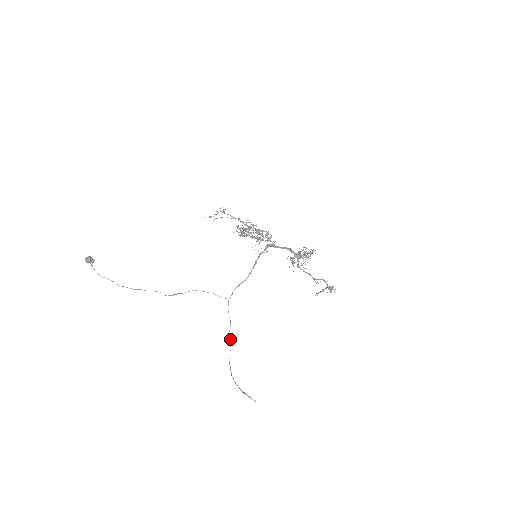
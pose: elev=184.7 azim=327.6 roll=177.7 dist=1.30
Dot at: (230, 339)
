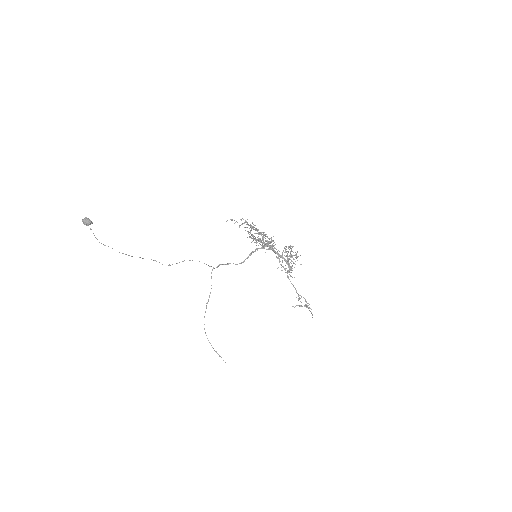
Dot at: occluded
